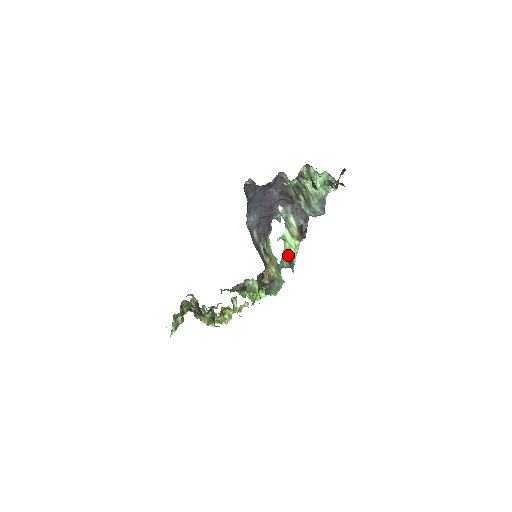
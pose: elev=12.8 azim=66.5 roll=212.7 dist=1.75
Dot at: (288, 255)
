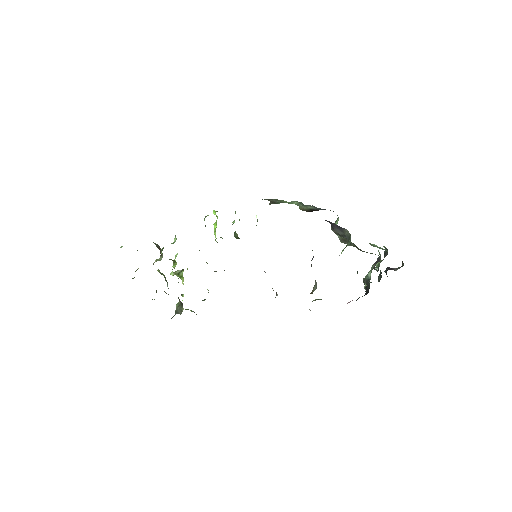
Dot at: (277, 201)
